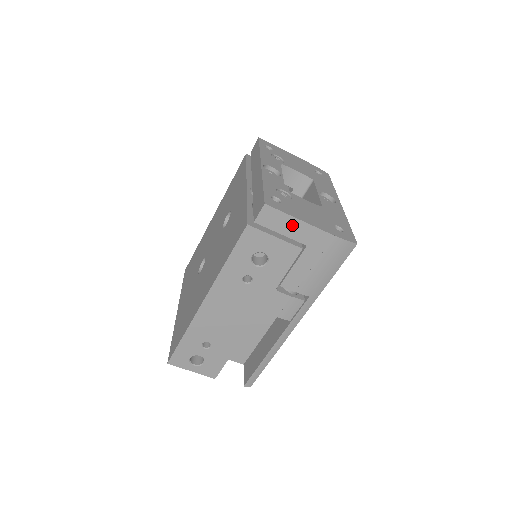
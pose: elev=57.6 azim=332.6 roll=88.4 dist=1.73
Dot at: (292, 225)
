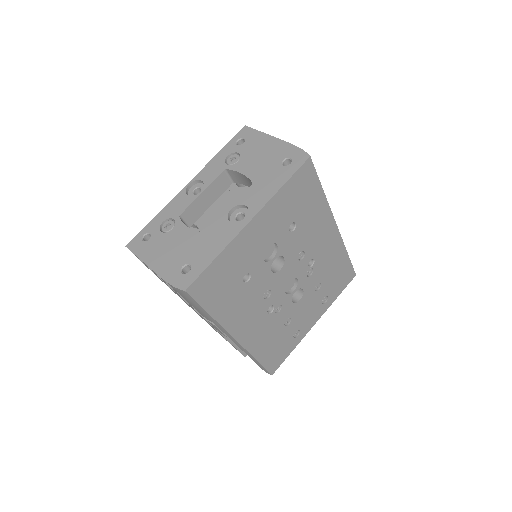
Dot at: occluded
